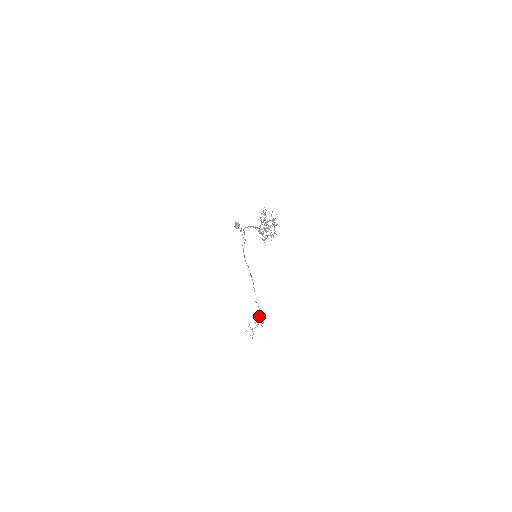
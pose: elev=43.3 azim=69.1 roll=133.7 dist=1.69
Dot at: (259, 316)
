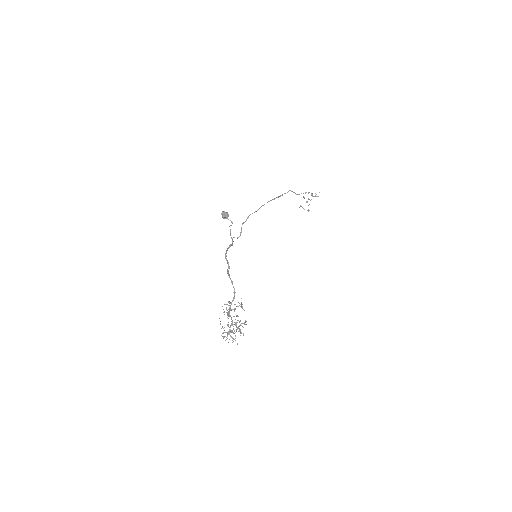
Dot at: (311, 193)
